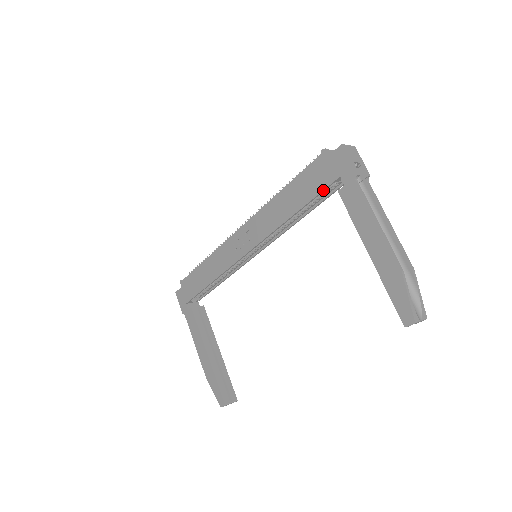
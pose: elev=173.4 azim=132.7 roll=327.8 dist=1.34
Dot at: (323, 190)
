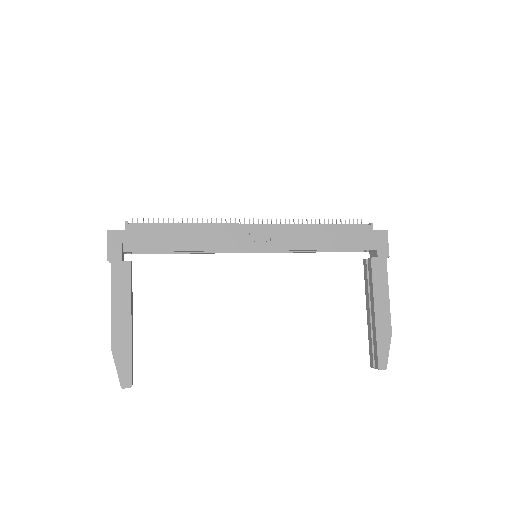
Dot at: (360, 249)
